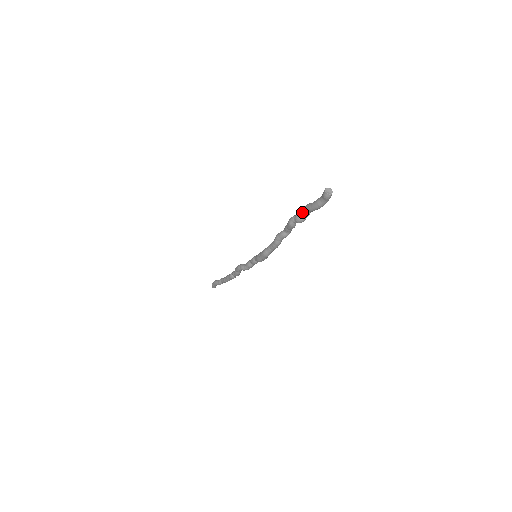
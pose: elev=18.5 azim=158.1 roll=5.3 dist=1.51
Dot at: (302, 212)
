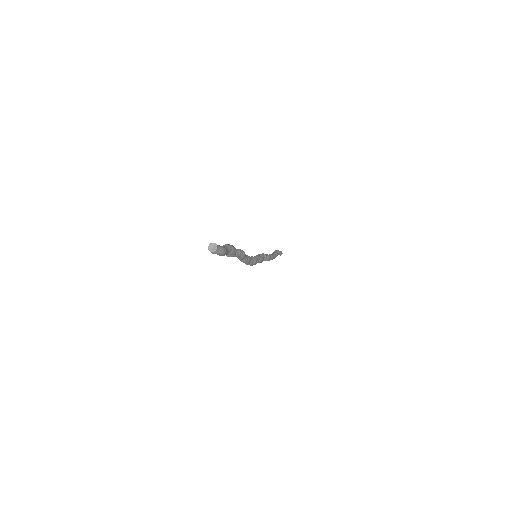
Dot at: occluded
